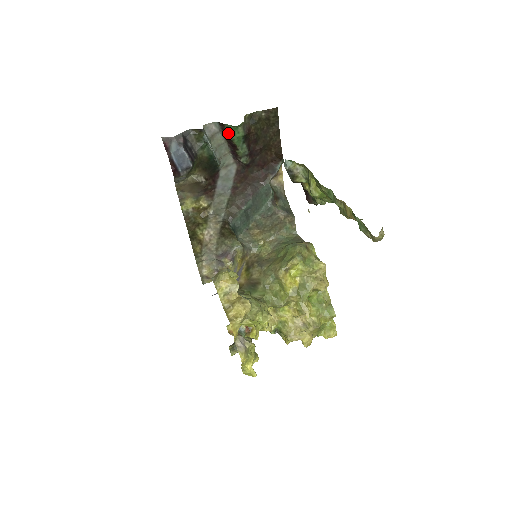
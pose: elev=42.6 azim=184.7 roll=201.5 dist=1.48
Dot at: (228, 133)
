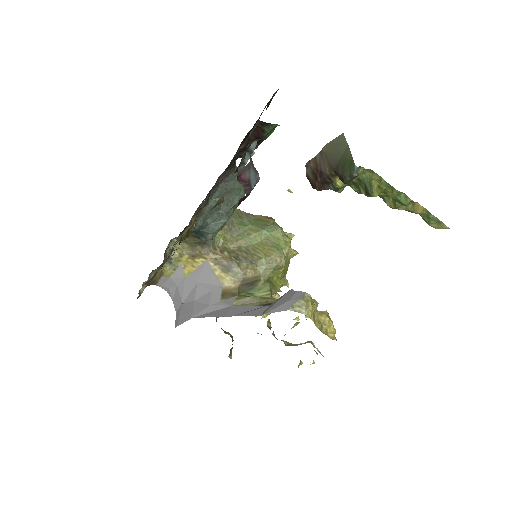
Dot at: (267, 133)
